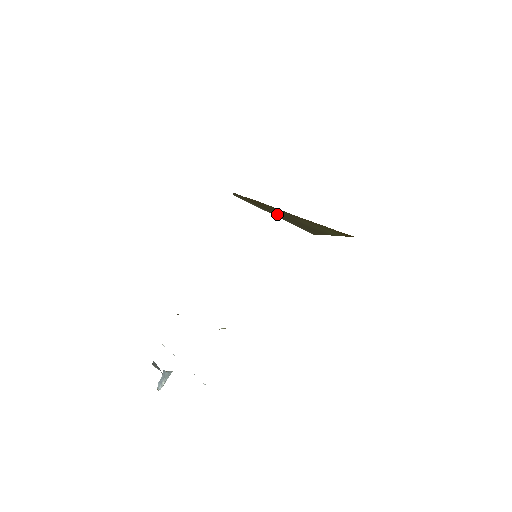
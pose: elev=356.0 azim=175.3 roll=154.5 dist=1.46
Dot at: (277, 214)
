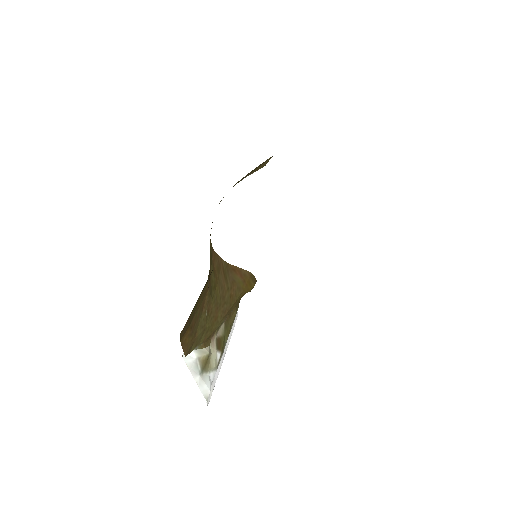
Dot at: occluded
